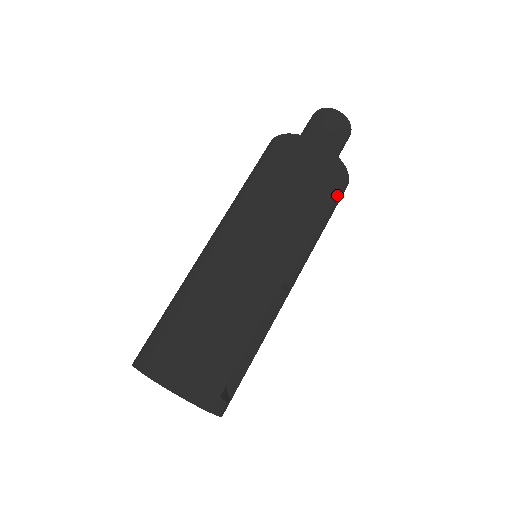
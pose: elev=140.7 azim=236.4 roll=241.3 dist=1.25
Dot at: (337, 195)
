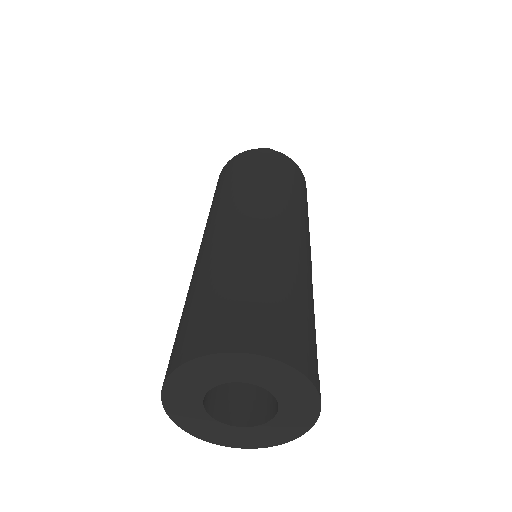
Dot at: occluded
